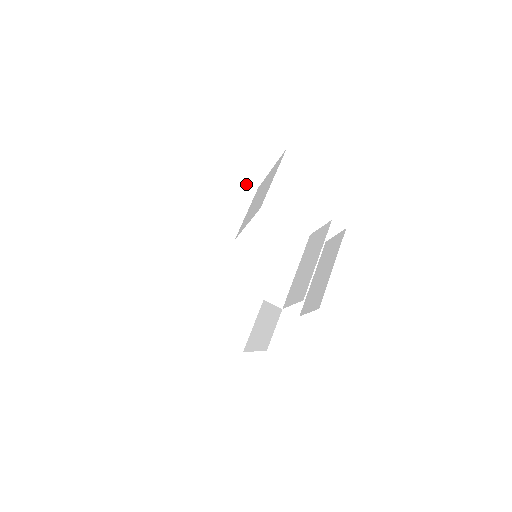
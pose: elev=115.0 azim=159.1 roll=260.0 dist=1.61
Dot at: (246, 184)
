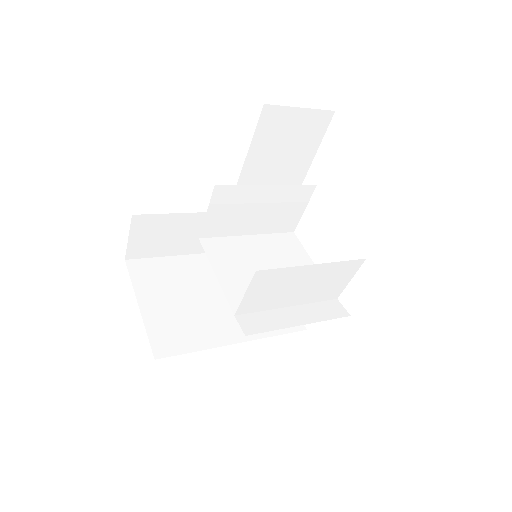
Dot at: occluded
